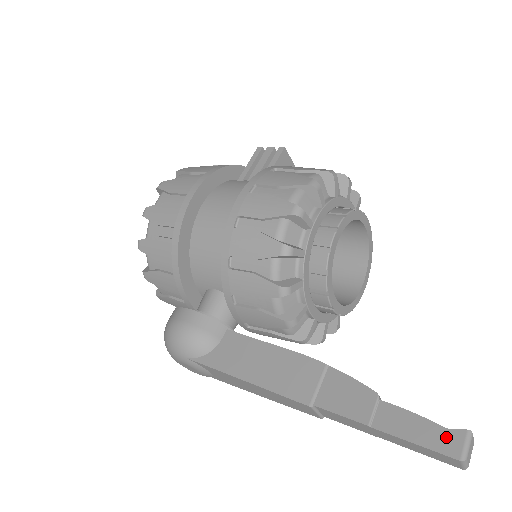
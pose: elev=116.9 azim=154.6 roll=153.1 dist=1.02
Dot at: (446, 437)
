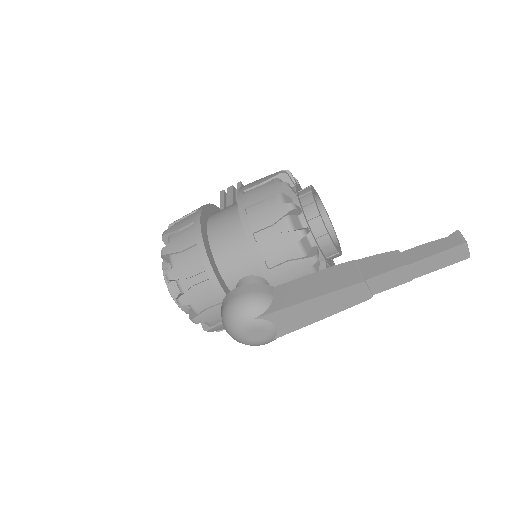
Dot at: (449, 240)
